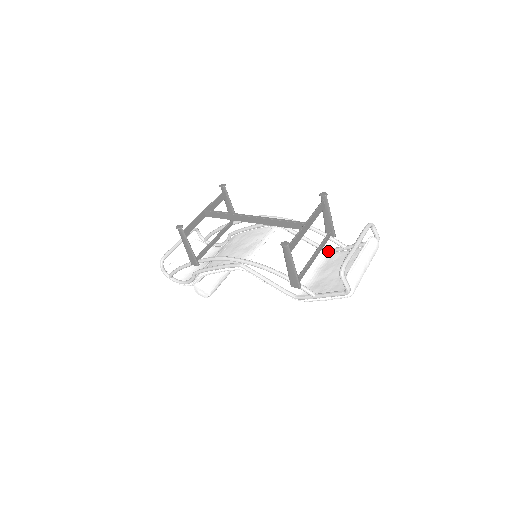
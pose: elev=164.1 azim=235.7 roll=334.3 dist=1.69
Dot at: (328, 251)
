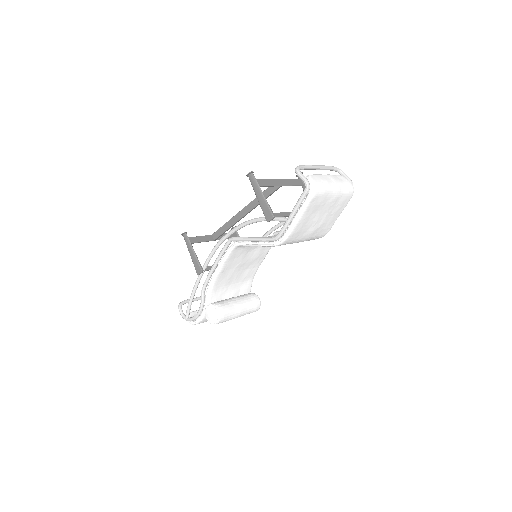
Dot at: occluded
